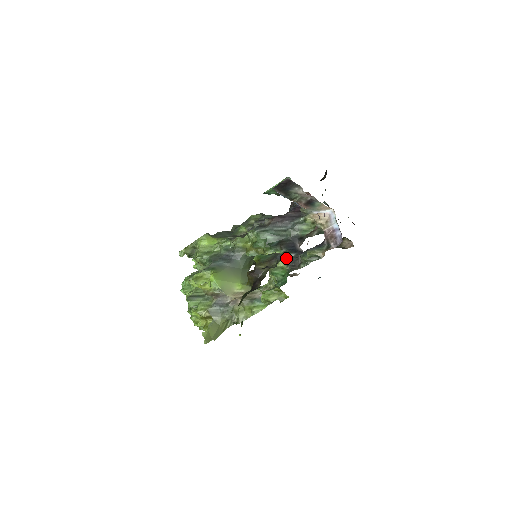
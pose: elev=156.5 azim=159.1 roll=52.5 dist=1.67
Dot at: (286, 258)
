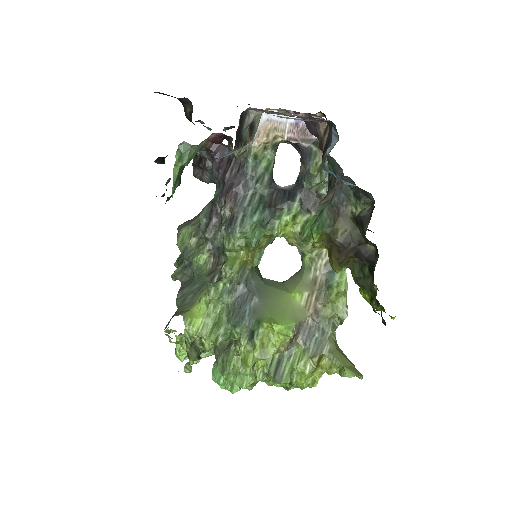
Dot at: (298, 209)
